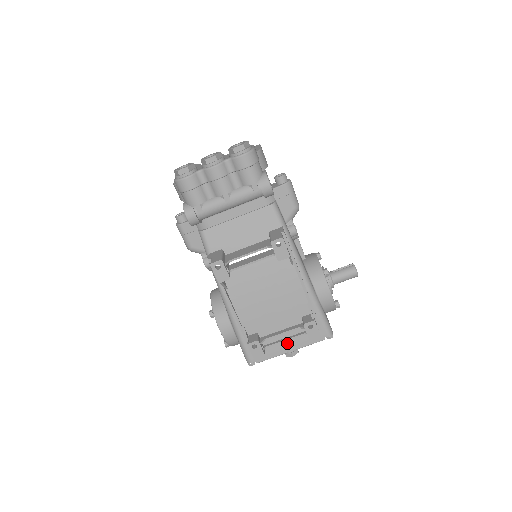
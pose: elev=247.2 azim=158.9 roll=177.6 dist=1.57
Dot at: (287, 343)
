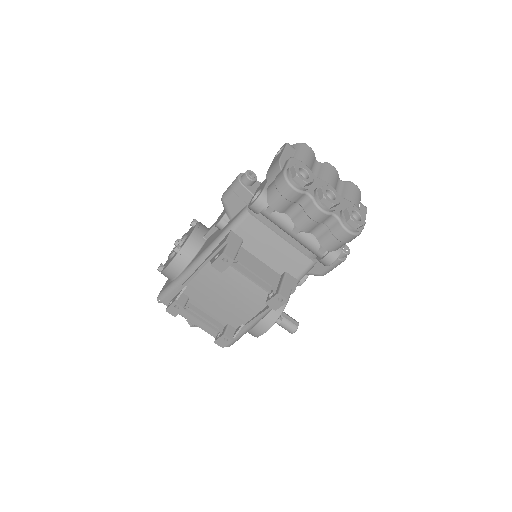
Dot at: (198, 320)
